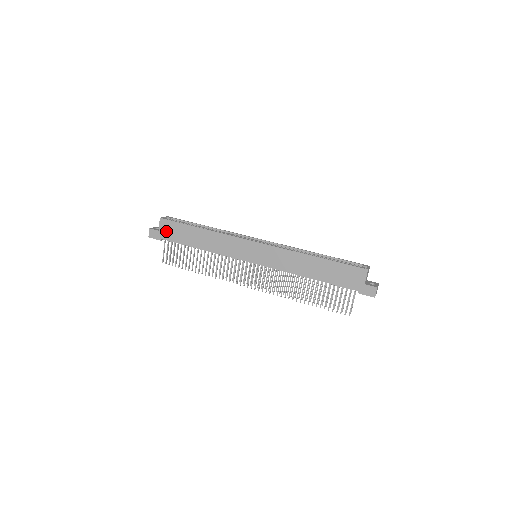
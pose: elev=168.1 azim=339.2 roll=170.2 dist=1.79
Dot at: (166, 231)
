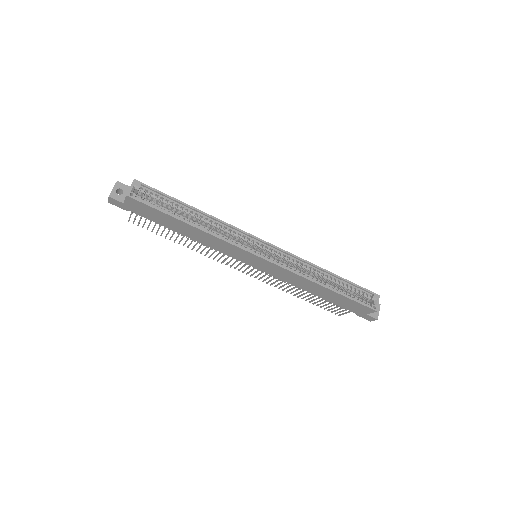
Dot at: (136, 208)
